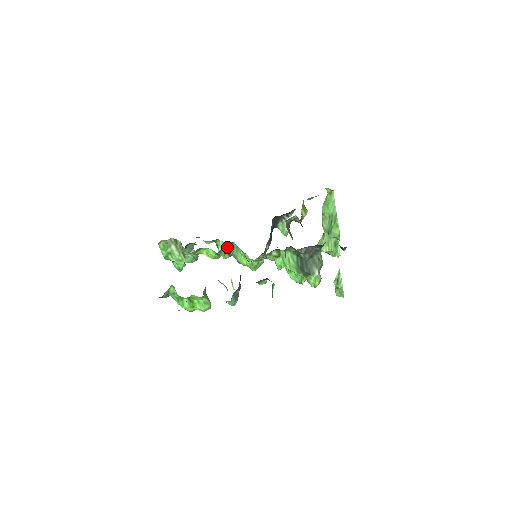
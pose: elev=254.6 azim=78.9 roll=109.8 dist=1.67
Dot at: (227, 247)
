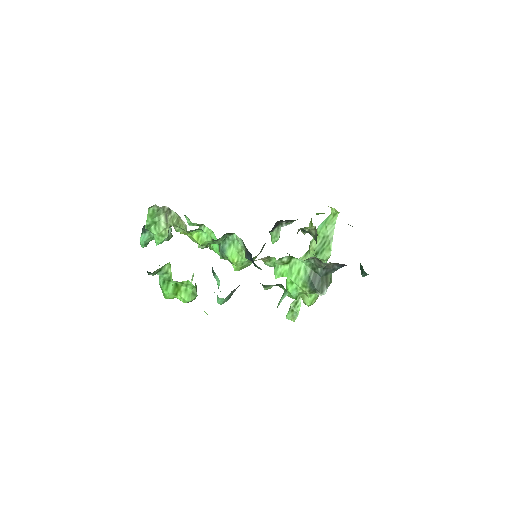
Dot at: (224, 236)
